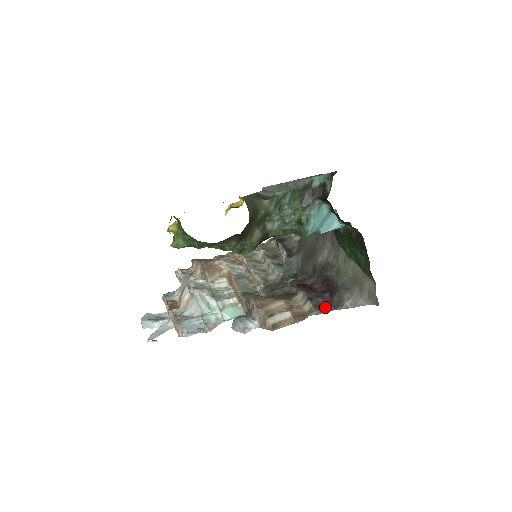
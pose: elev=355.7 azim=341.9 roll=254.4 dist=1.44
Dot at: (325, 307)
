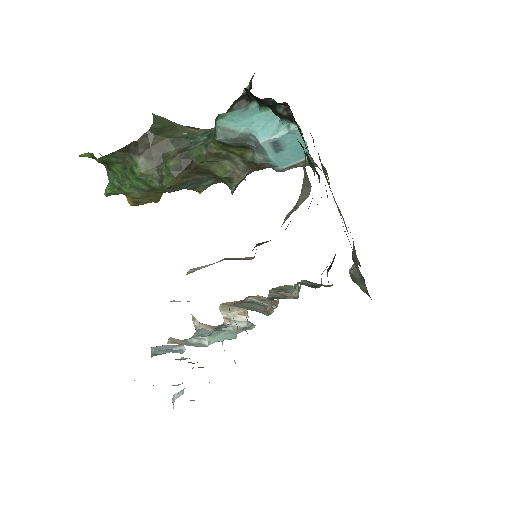
Dot at: occluded
